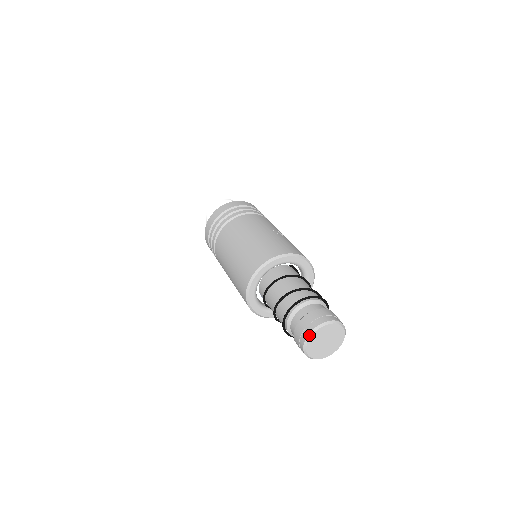
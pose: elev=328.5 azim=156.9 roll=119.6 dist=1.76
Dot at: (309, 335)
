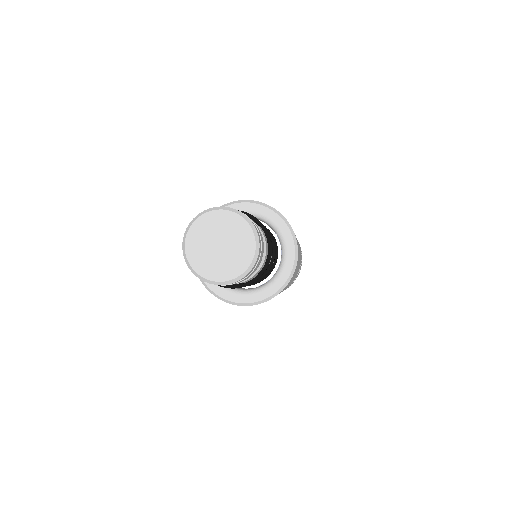
Dot at: (185, 258)
